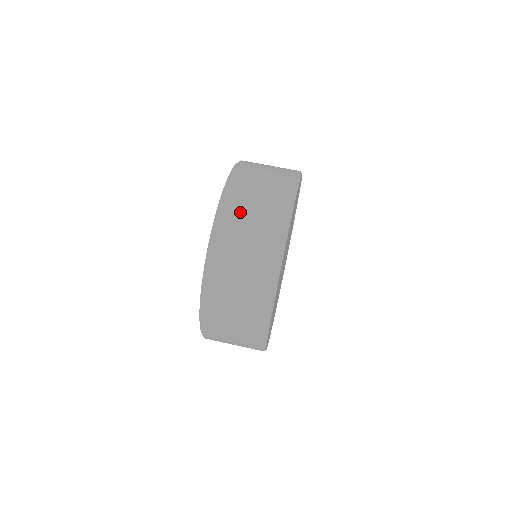
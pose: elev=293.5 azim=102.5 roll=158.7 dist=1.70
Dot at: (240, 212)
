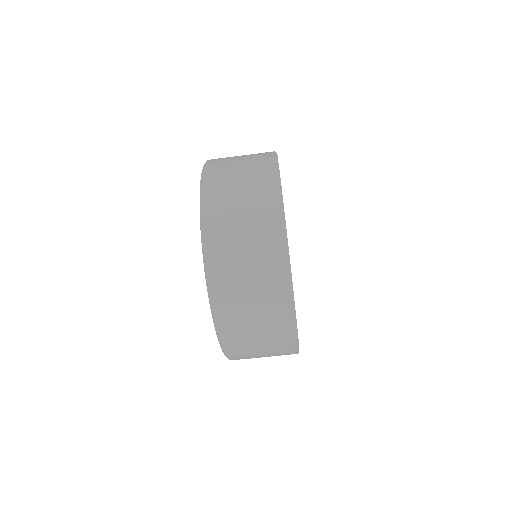
Dot at: (245, 347)
